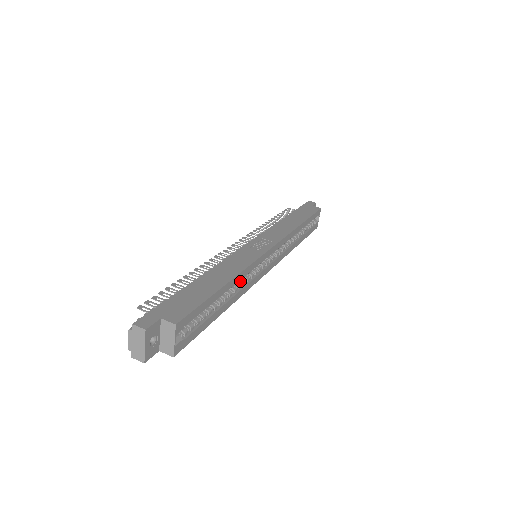
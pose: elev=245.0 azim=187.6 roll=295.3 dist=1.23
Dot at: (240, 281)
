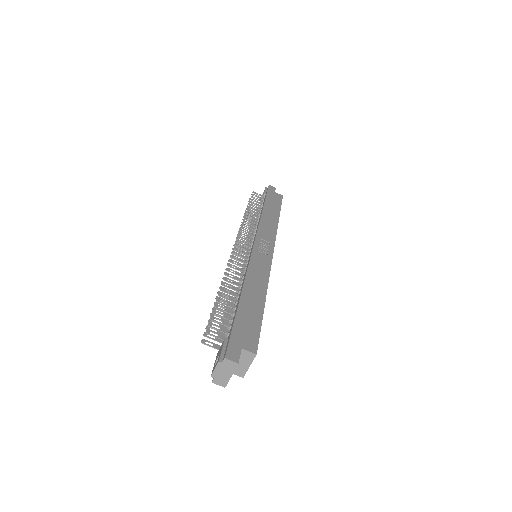
Dot at: occluded
